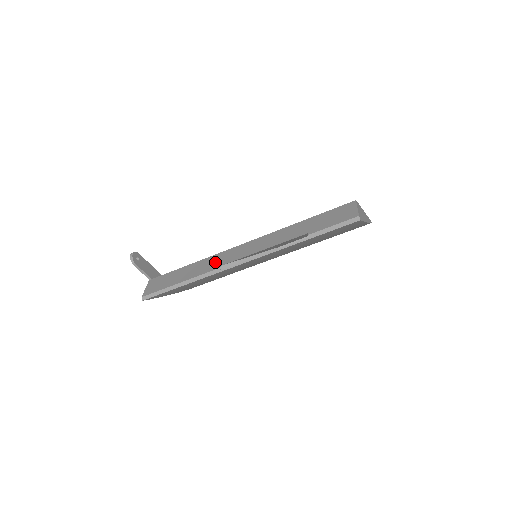
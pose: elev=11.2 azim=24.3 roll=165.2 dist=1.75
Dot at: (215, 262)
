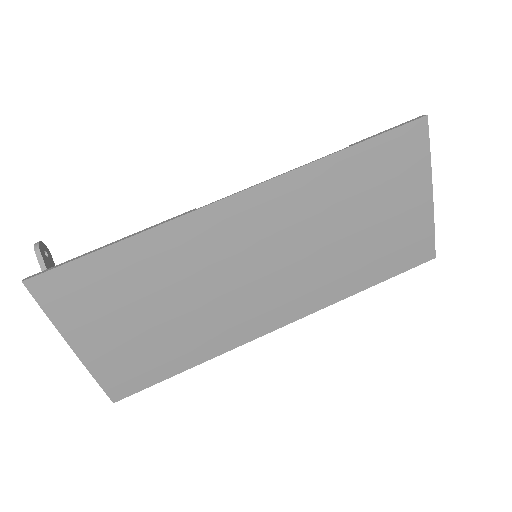
Dot at: occluded
